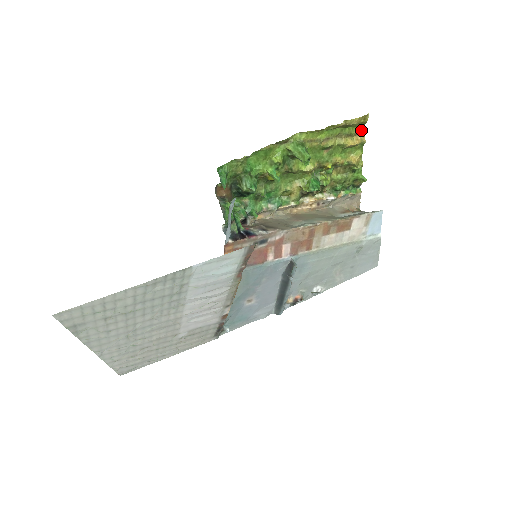
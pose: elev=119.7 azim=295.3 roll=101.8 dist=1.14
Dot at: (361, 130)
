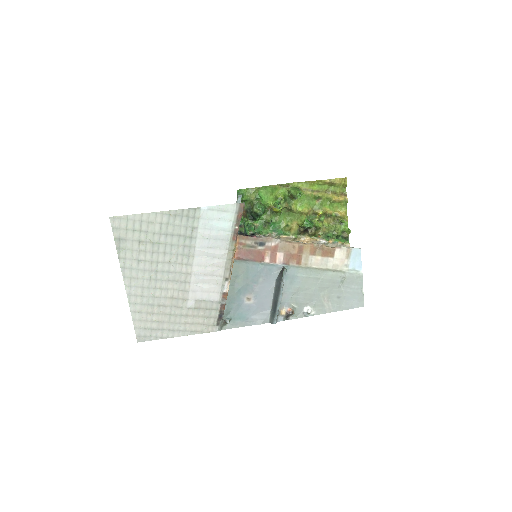
Dot at: (344, 191)
